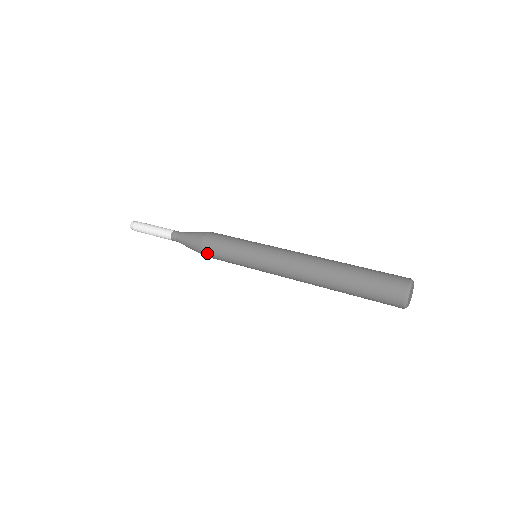
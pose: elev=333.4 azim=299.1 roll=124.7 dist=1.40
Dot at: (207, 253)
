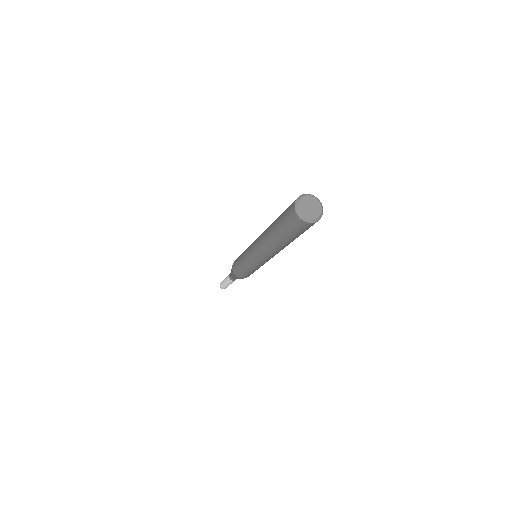
Dot at: occluded
